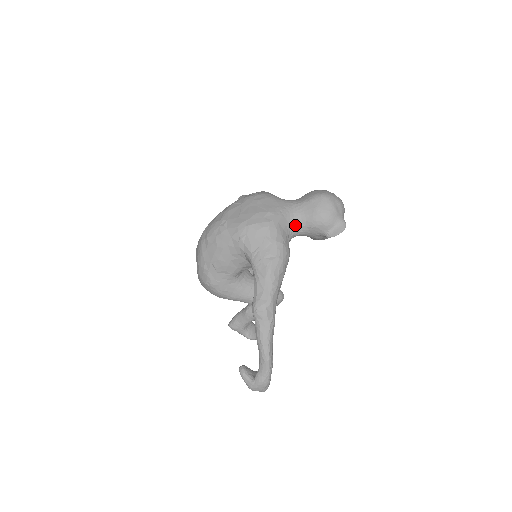
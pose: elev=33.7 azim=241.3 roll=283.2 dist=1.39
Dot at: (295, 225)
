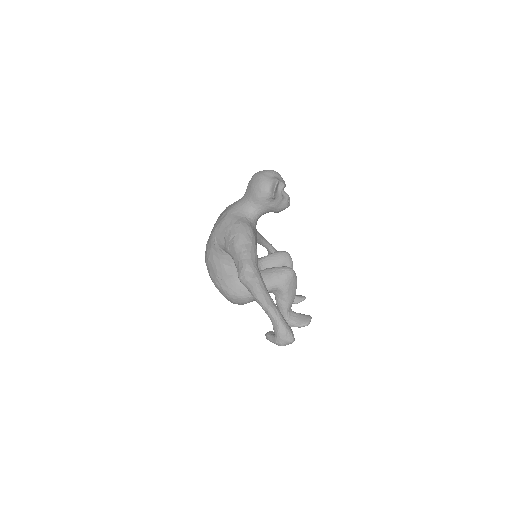
Dot at: (247, 208)
